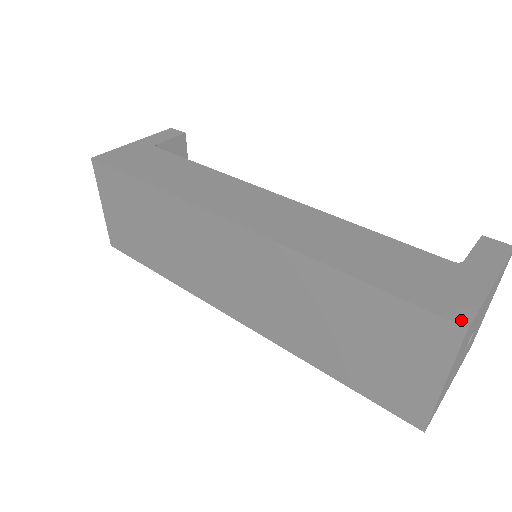
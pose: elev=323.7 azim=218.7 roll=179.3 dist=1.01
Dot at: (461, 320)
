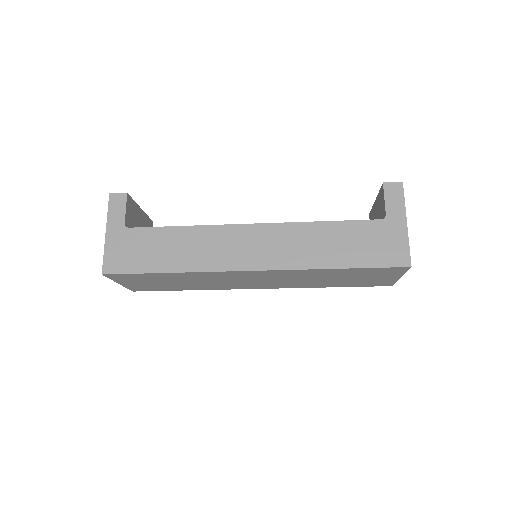
Dot at: (406, 263)
